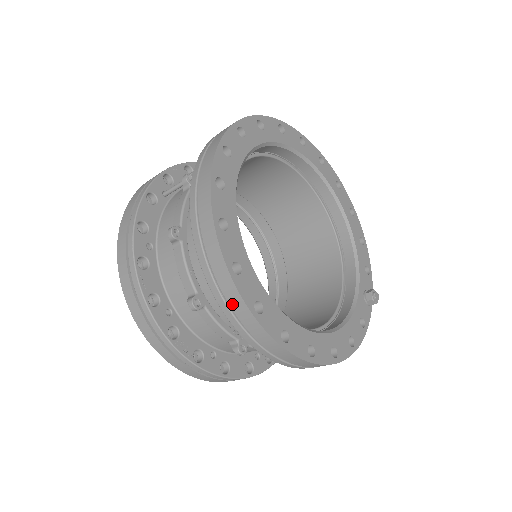
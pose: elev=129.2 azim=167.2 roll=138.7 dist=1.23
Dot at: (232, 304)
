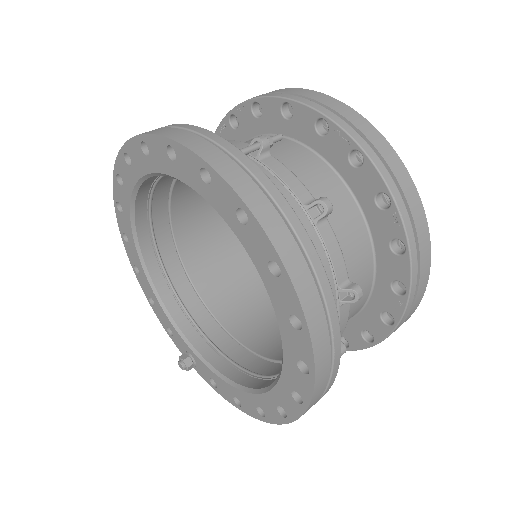
Dot at: (422, 269)
